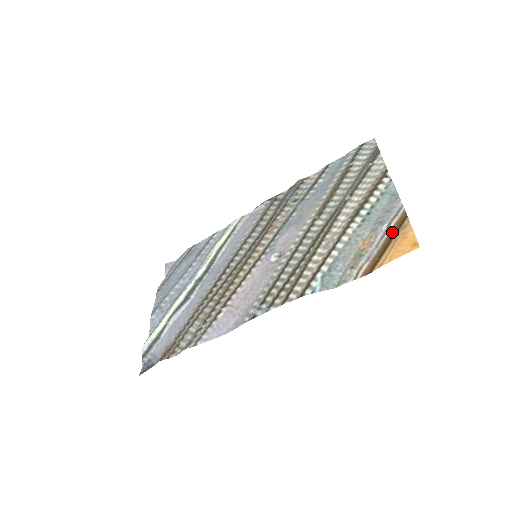
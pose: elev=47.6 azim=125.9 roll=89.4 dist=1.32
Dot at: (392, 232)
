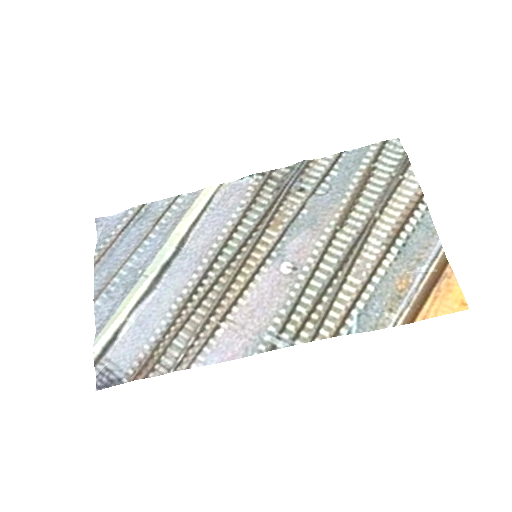
Dot at: (432, 277)
